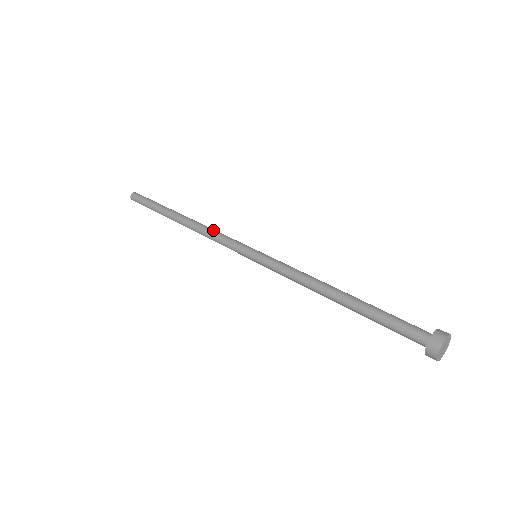
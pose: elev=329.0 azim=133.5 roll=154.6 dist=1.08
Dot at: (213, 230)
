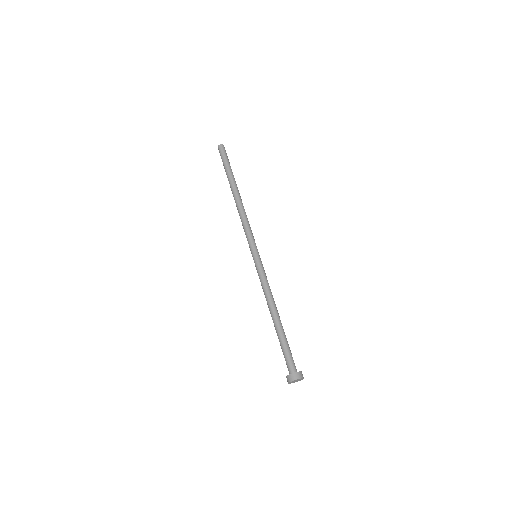
Dot at: (242, 220)
